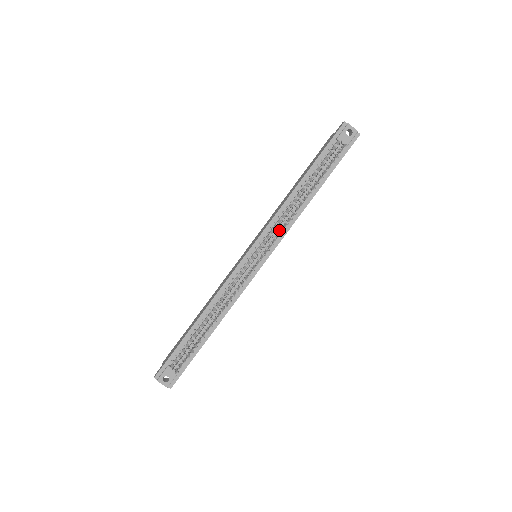
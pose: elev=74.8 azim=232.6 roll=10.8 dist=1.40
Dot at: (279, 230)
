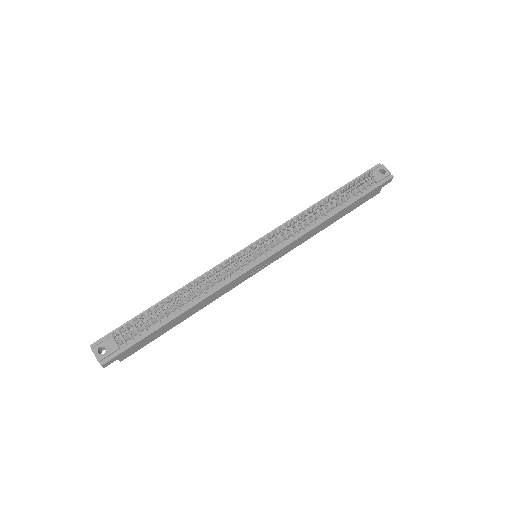
Dot at: (287, 230)
